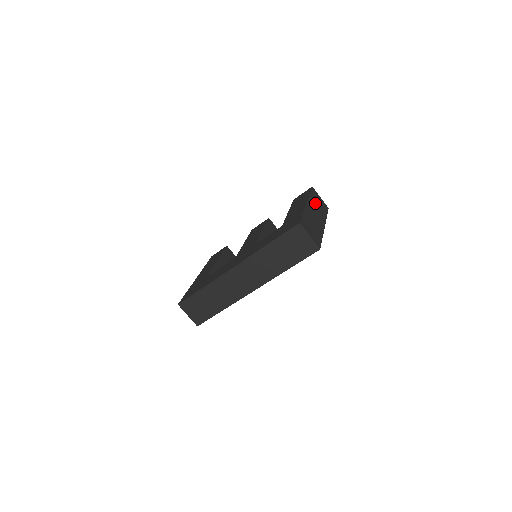
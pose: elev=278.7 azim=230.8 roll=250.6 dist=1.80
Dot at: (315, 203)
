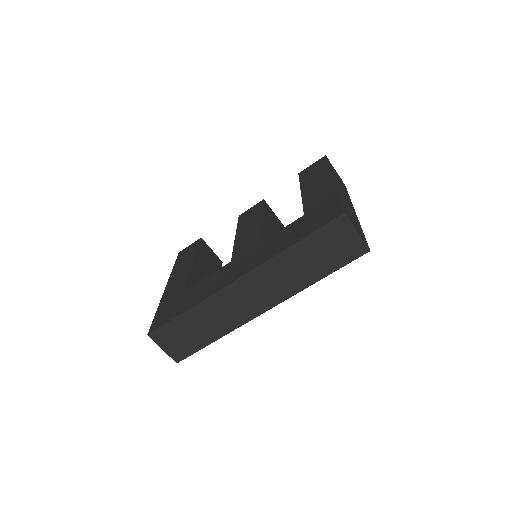
Dot at: (337, 179)
